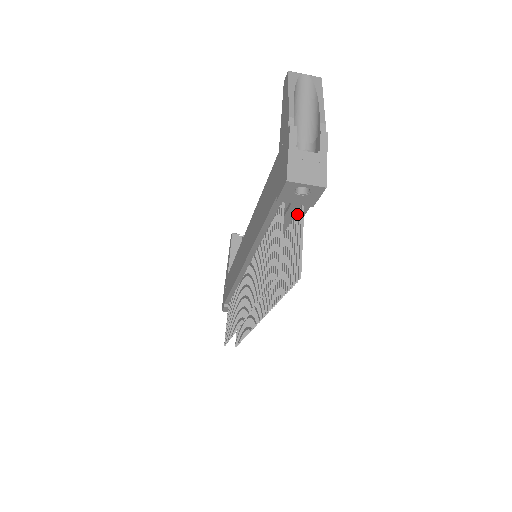
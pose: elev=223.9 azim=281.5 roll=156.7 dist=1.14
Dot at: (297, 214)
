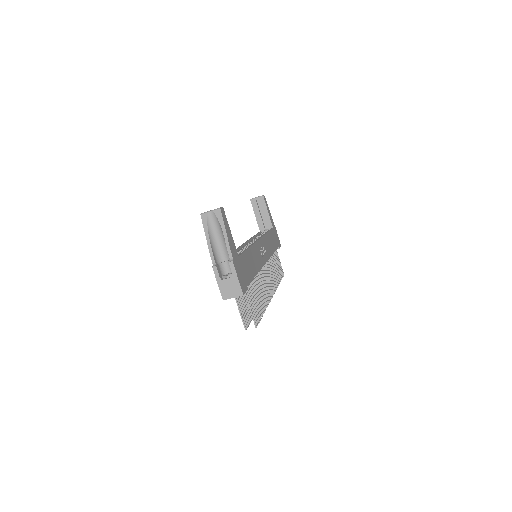
Dot at: occluded
